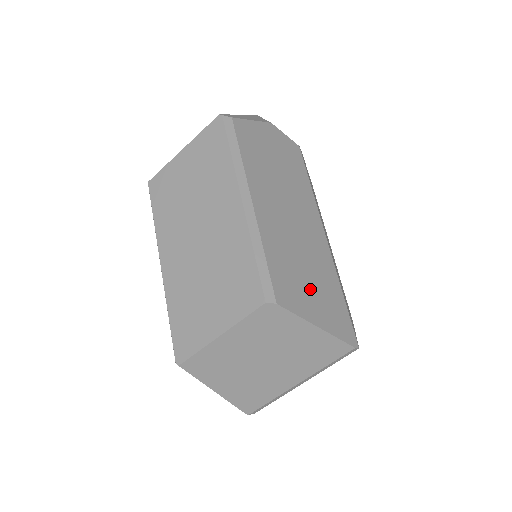
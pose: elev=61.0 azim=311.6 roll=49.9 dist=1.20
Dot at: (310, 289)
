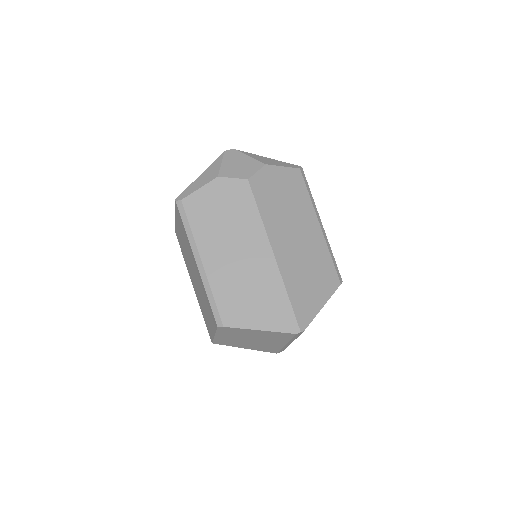
Dot at: (254, 305)
